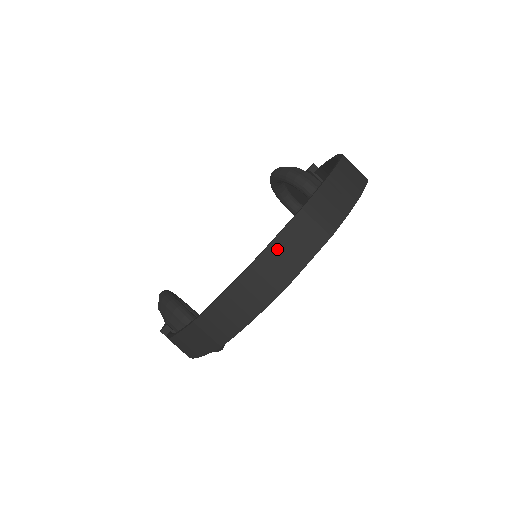
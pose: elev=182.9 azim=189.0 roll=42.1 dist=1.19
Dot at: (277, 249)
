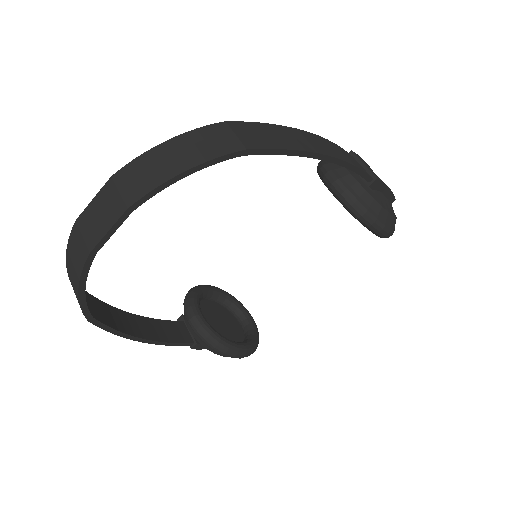
Dot at: (85, 219)
